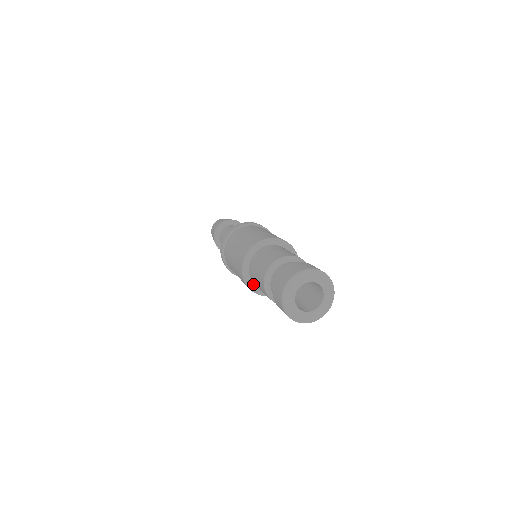
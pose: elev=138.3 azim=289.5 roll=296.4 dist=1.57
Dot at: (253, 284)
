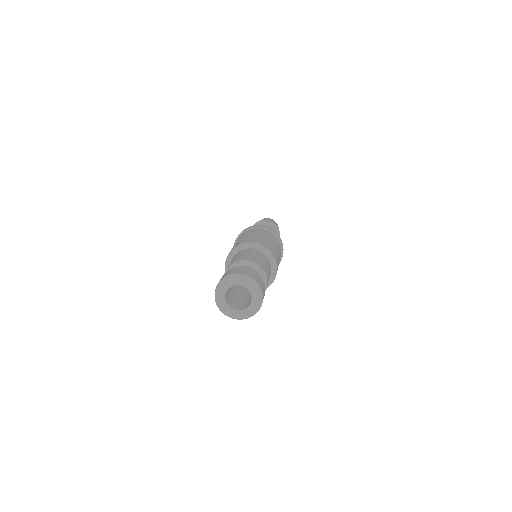
Dot at: occluded
